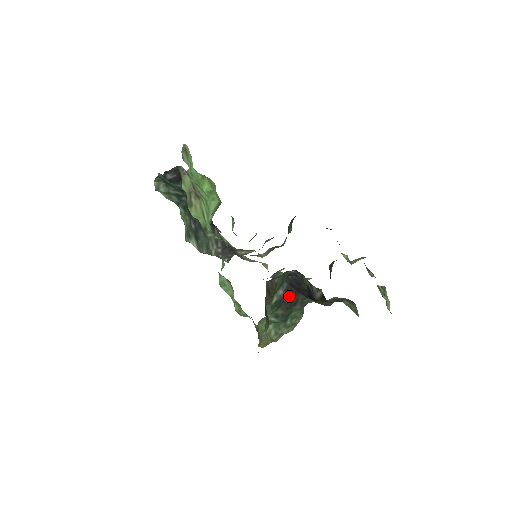
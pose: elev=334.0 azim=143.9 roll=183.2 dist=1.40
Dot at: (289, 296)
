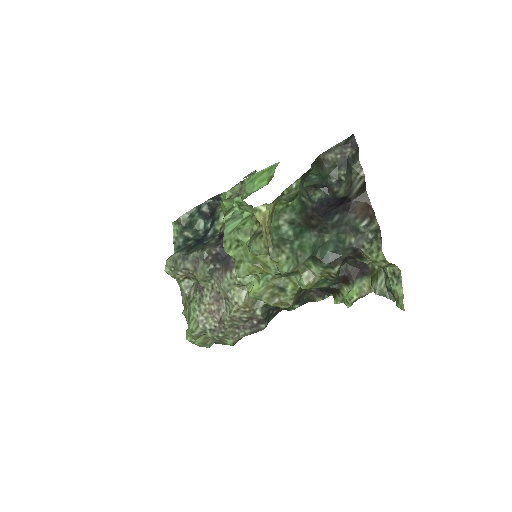
Dot at: (312, 216)
